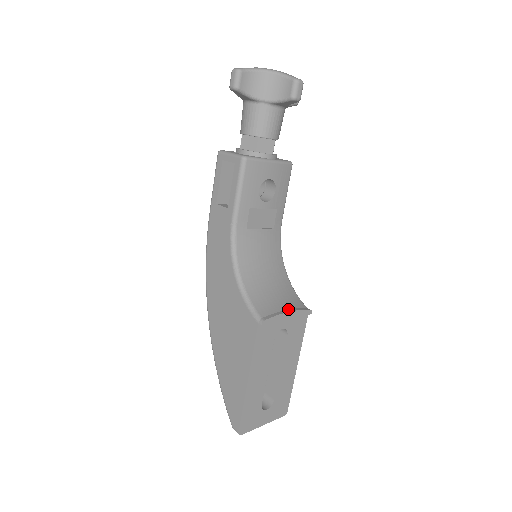
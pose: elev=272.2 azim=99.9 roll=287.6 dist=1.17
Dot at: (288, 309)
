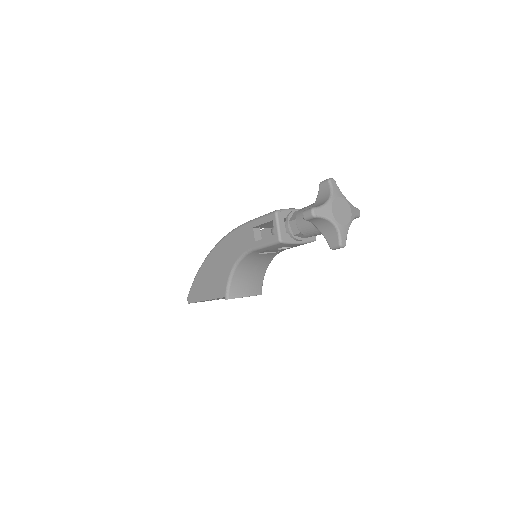
Dot at: (248, 294)
